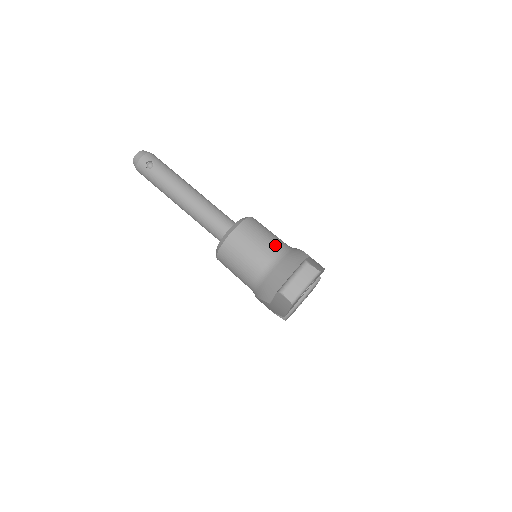
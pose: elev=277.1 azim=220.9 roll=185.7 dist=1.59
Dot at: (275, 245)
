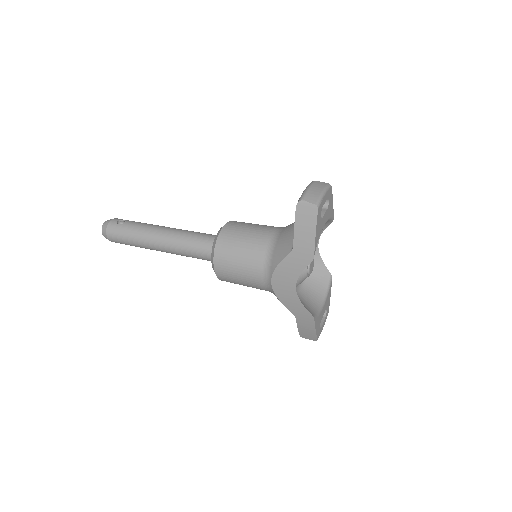
Dot at: (273, 226)
